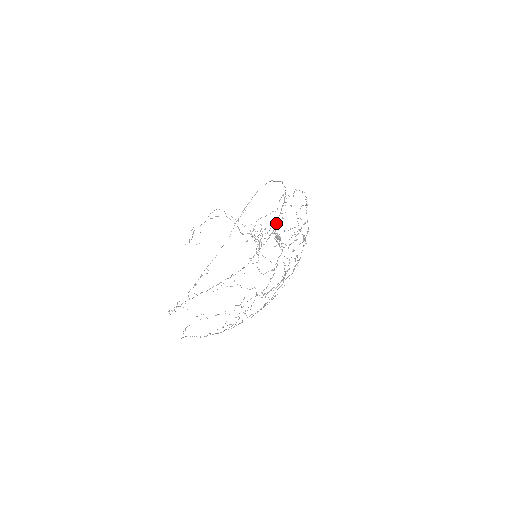
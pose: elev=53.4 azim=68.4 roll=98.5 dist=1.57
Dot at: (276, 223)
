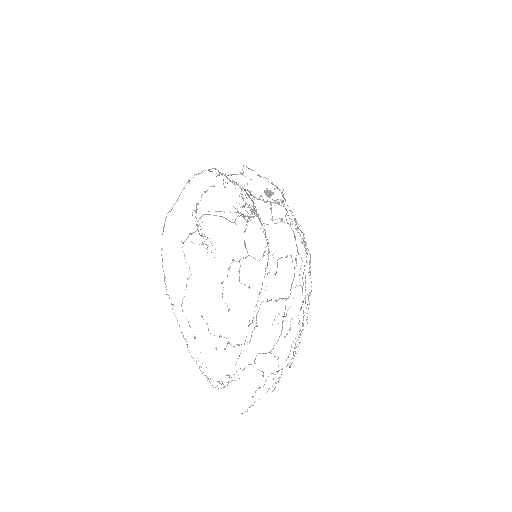
Dot at: occluded
